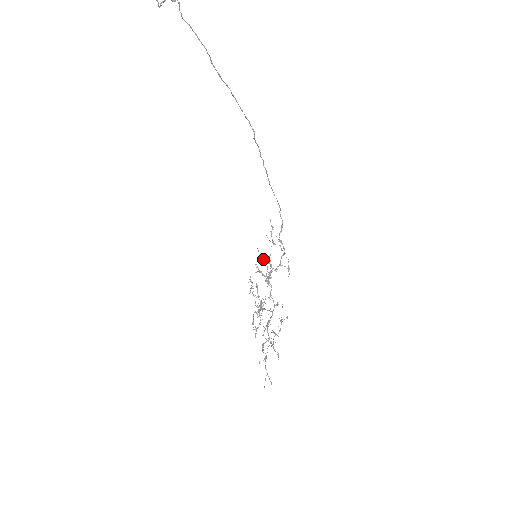
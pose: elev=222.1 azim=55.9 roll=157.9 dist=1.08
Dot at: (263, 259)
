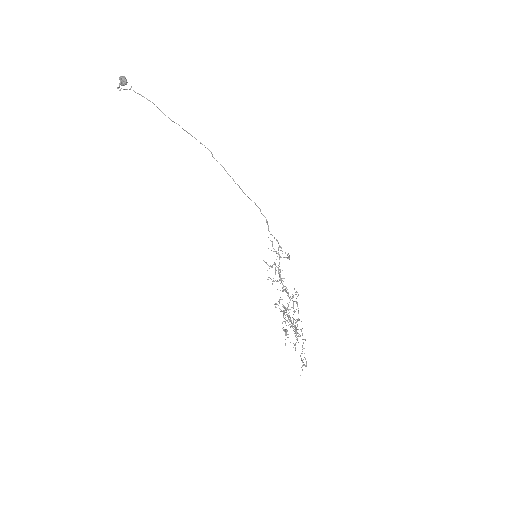
Dot at: occluded
